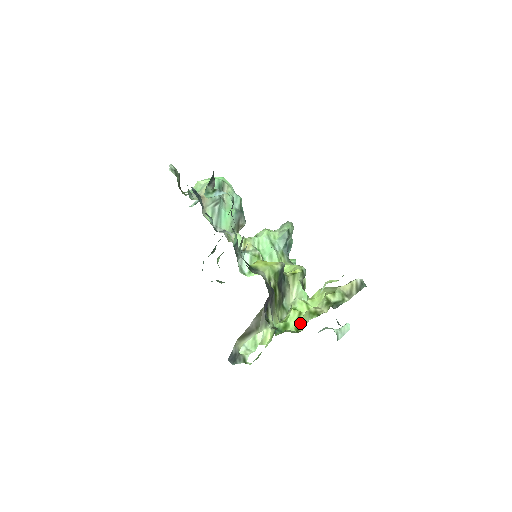
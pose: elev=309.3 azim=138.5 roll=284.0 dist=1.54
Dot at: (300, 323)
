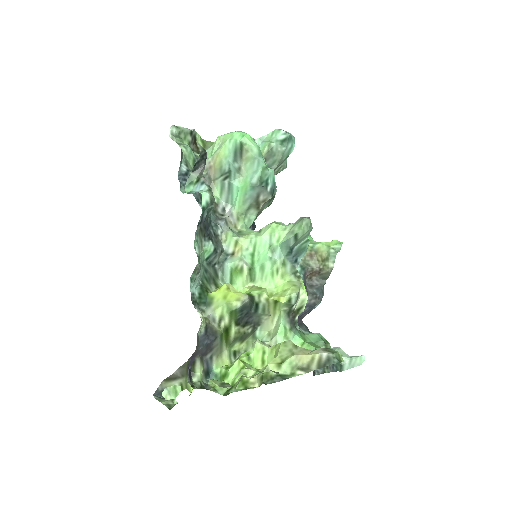
Dot at: (238, 379)
